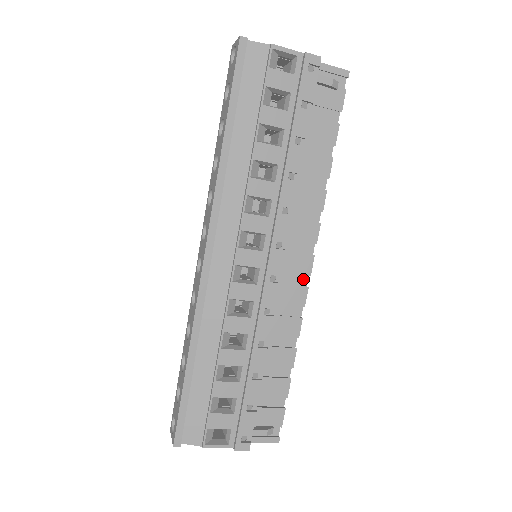
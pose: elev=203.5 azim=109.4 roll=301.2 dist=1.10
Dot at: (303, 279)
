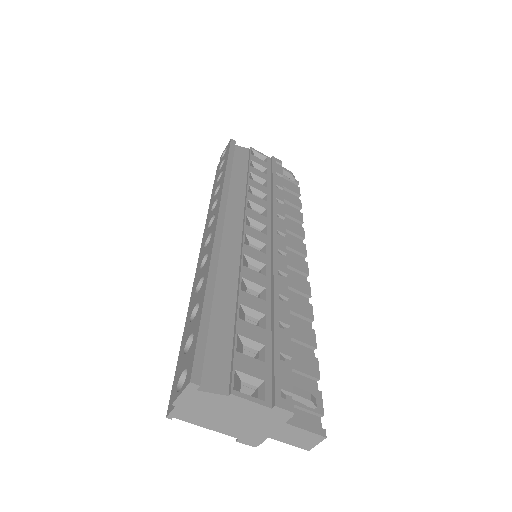
Dot at: occluded
